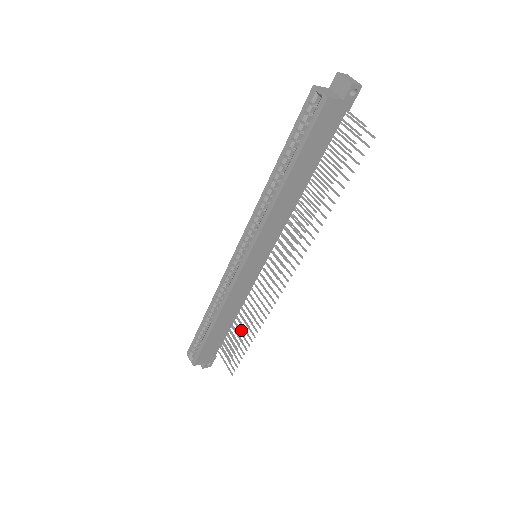
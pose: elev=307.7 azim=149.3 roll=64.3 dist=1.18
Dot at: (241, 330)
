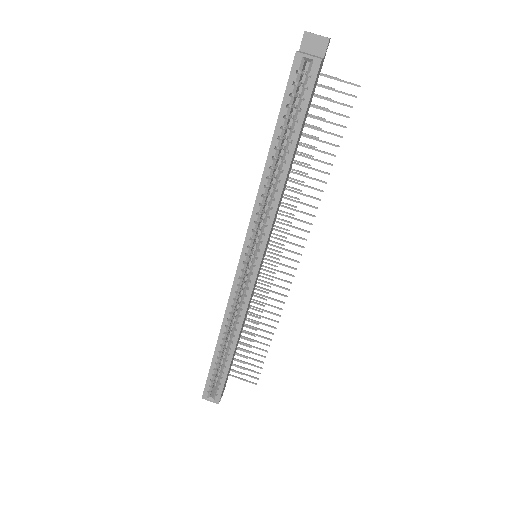
Dot at: occluded
